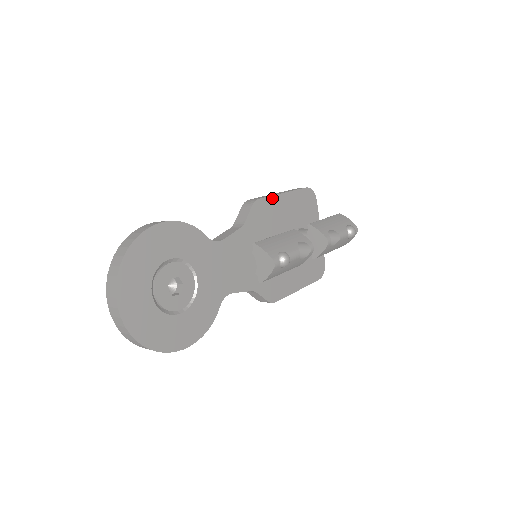
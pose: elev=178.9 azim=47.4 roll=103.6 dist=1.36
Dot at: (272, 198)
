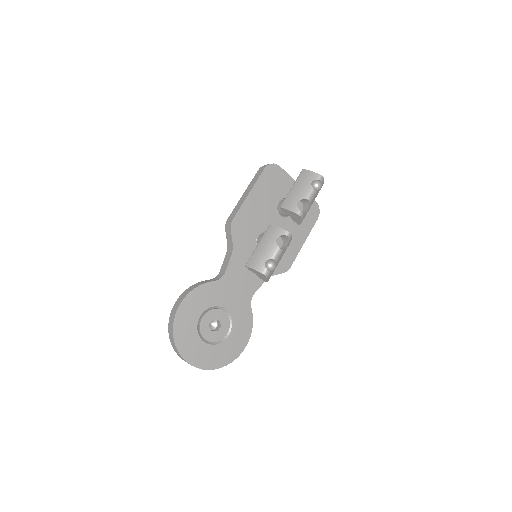
Dot at: (242, 208)
